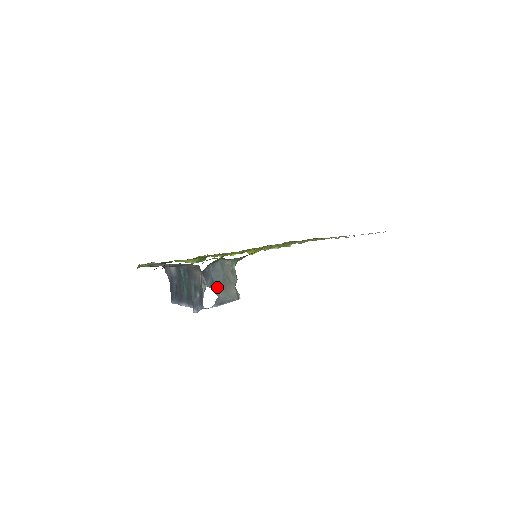
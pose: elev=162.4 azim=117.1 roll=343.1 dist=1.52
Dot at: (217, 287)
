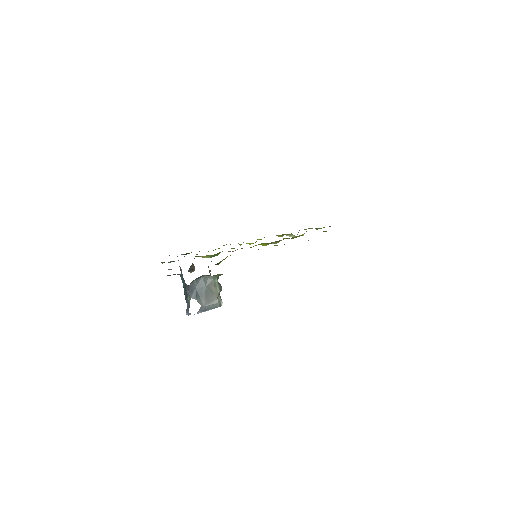
Dot at: (201, 298)
